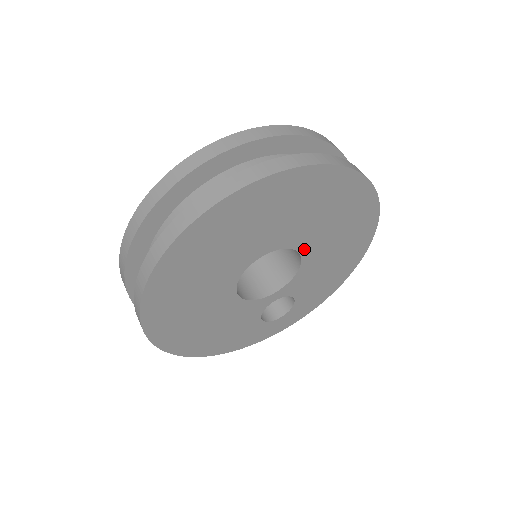
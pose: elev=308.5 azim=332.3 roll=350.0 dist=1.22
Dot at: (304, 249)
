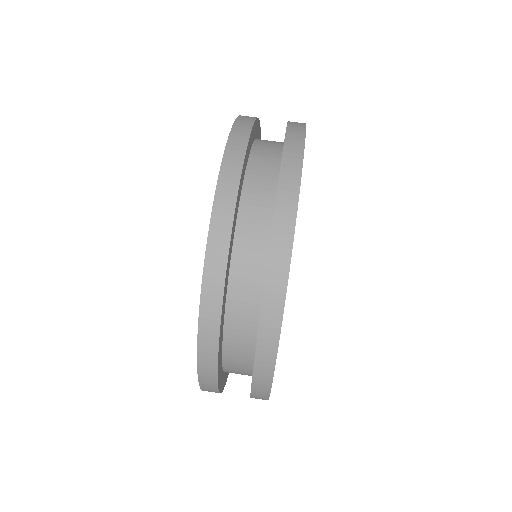
Dot at: occluded
